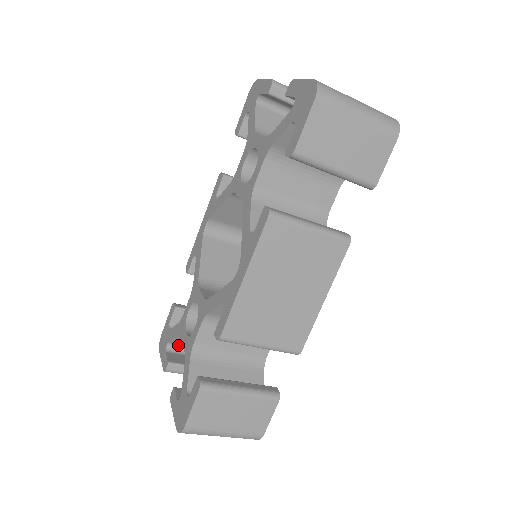
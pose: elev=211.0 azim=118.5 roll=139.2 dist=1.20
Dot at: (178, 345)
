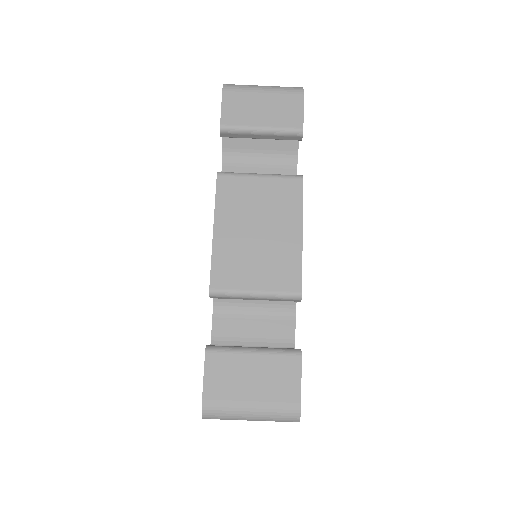
Dot at: occluded
